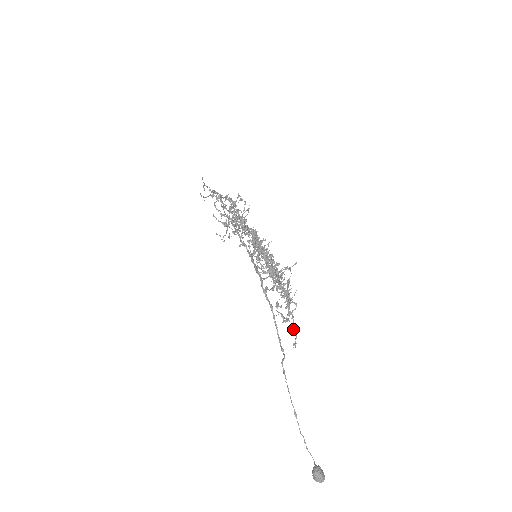
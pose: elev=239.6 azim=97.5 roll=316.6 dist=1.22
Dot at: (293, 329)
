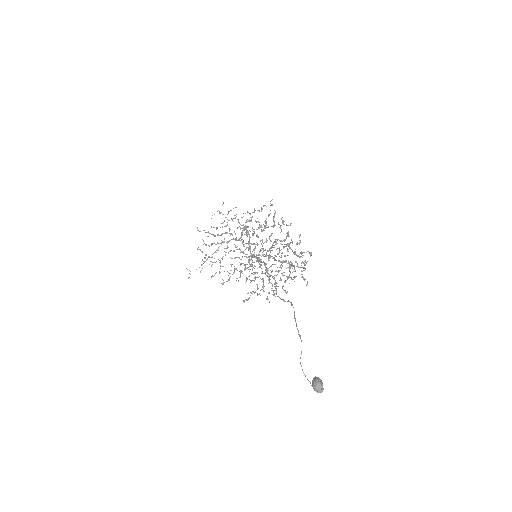
Dot at: (304, 278)
